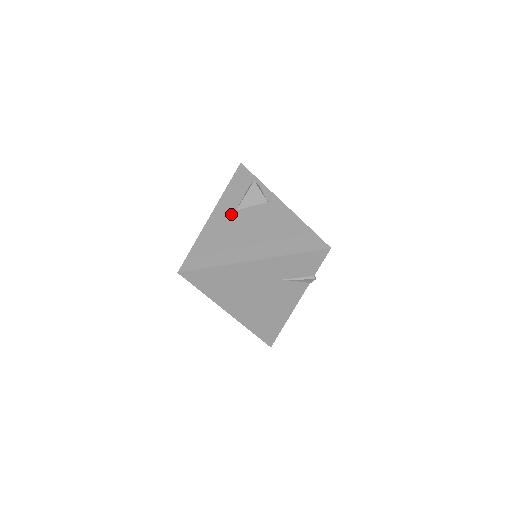
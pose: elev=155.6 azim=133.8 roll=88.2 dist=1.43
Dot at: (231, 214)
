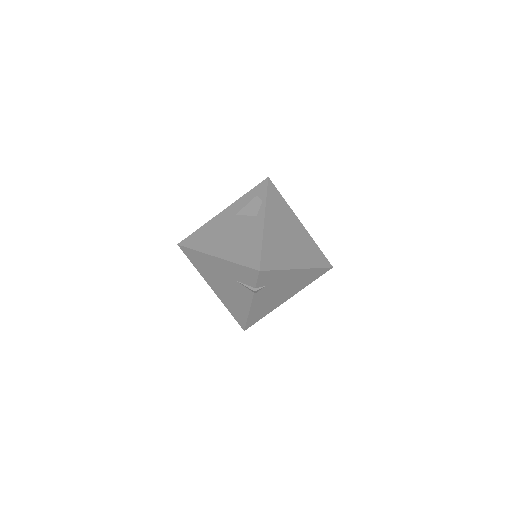
Dot at: (231, 216)
